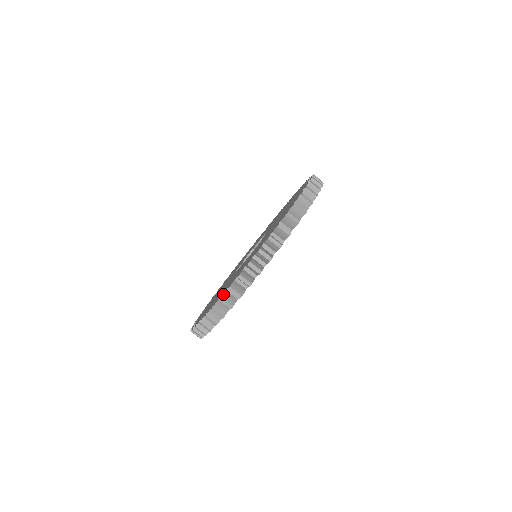
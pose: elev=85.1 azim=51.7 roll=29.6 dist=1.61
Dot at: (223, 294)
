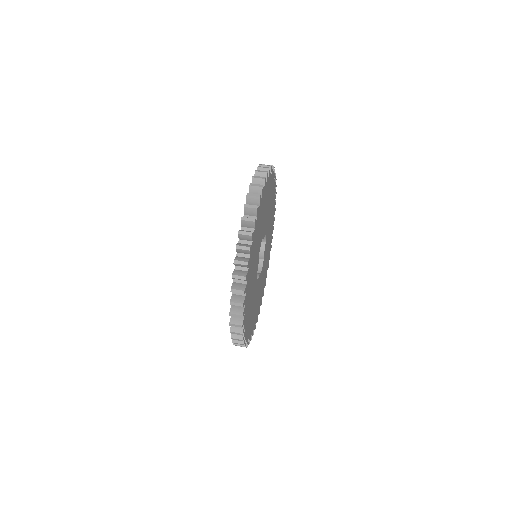
Dot at: (233, 272)
